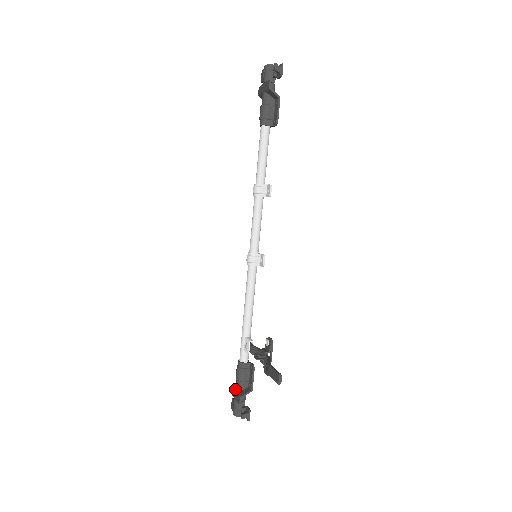
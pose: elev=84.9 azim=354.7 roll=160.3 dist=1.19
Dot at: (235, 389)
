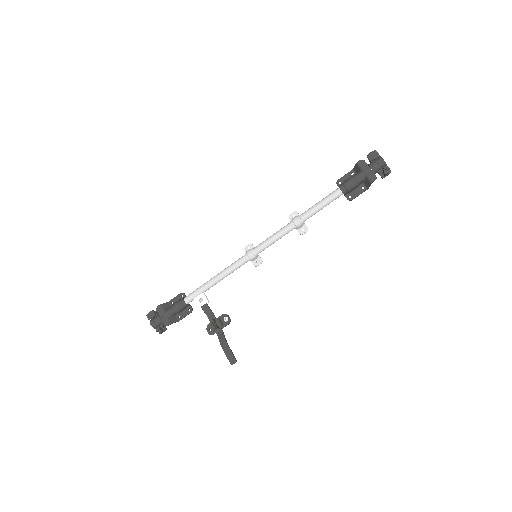
Dot at: (164, 311)
